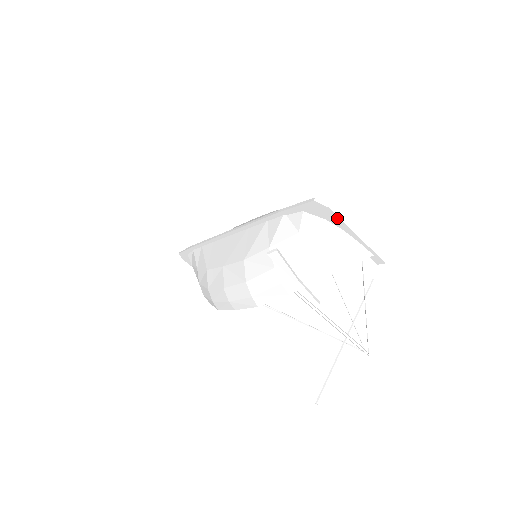
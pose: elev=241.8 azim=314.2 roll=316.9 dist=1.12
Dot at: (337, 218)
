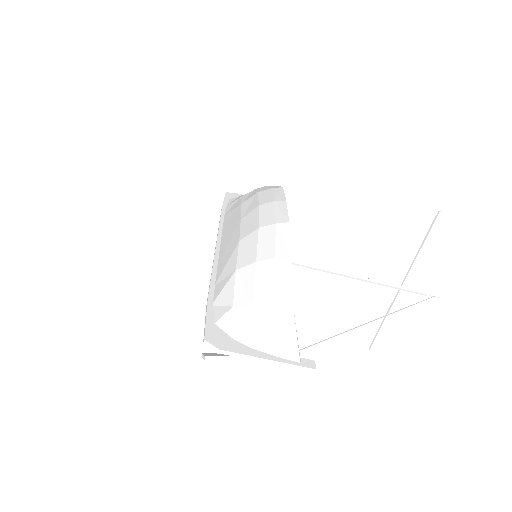
Dot at: (235, 354)
